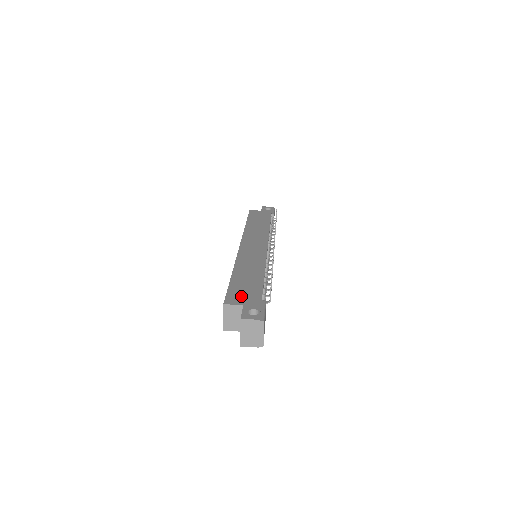
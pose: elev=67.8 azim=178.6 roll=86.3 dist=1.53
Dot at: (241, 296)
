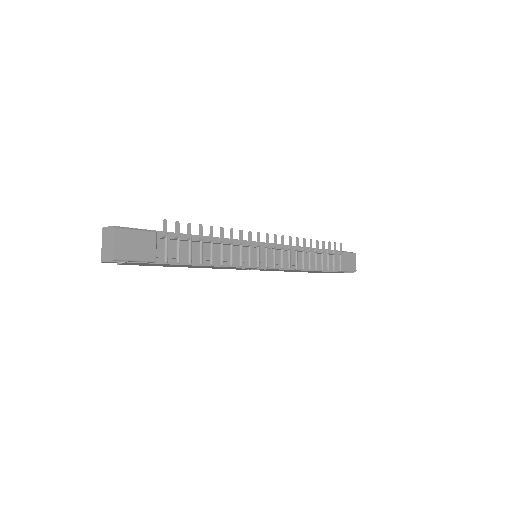
Dot at: occluded
